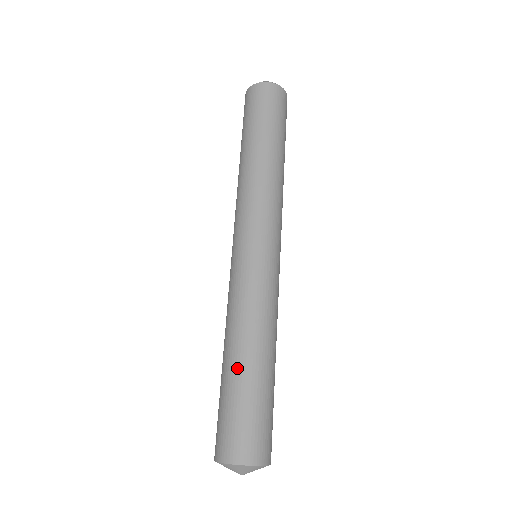
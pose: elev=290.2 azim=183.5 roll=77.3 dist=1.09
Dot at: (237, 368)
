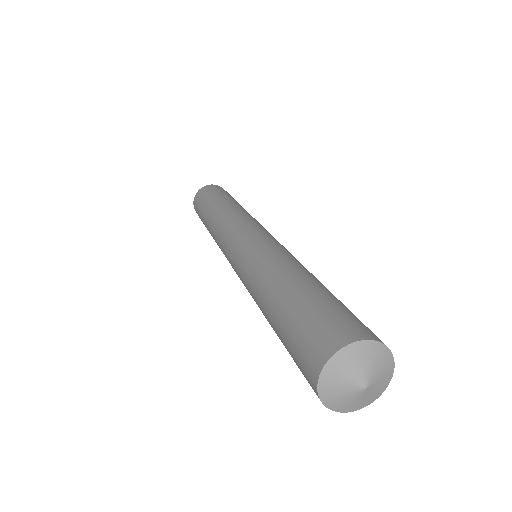
Dot at: (311, 282)
